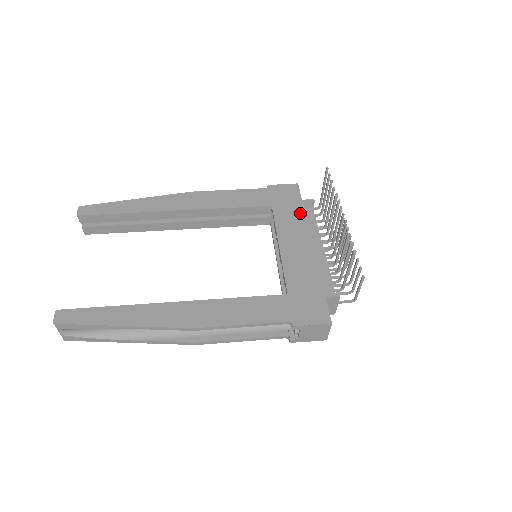
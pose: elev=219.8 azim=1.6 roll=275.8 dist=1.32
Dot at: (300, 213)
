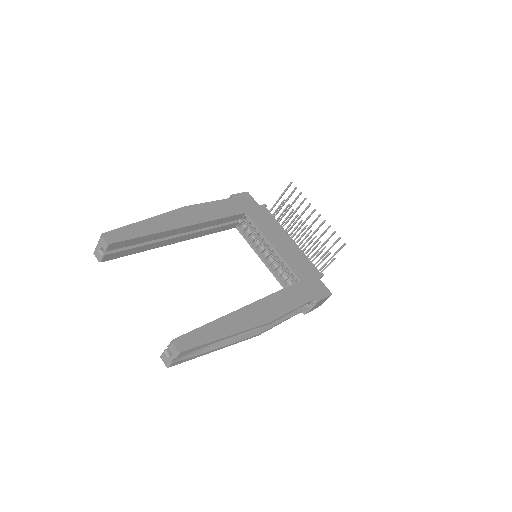
Dot at: (266, 217)
